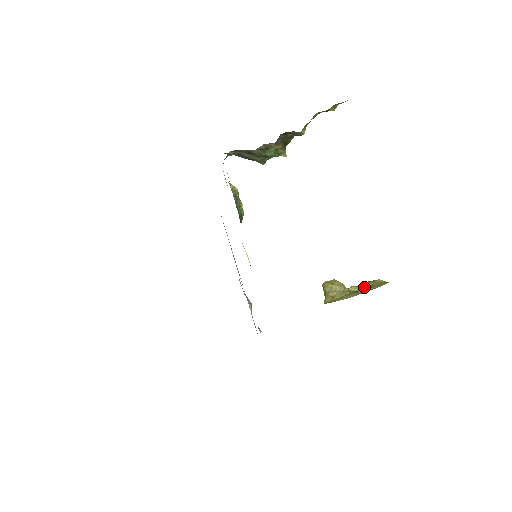
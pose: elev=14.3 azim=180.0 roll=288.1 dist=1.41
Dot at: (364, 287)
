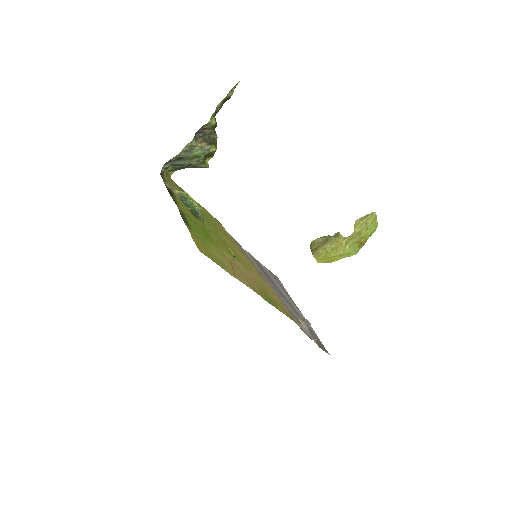
Dot at: (355, 231)
